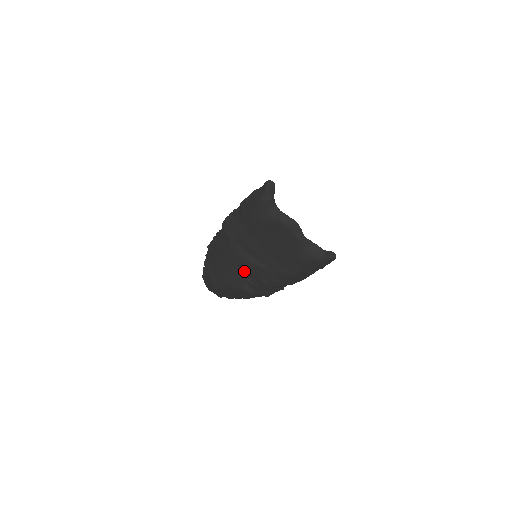
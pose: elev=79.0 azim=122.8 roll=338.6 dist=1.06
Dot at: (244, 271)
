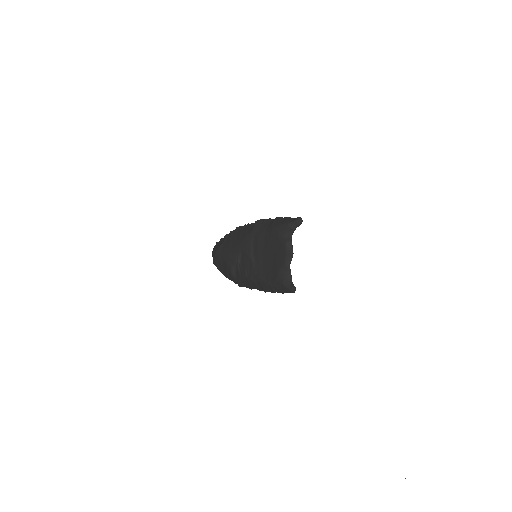
Dot at: (242, 258)
